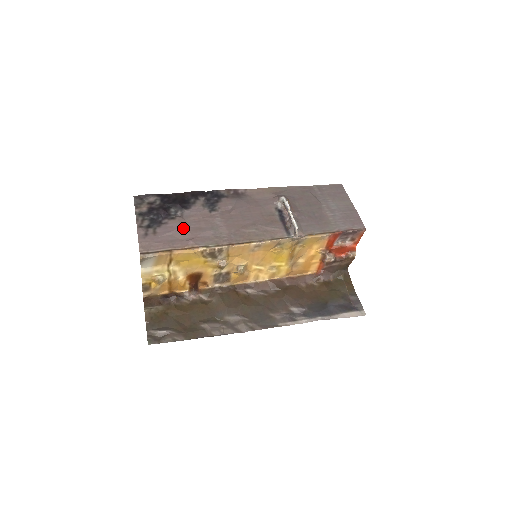
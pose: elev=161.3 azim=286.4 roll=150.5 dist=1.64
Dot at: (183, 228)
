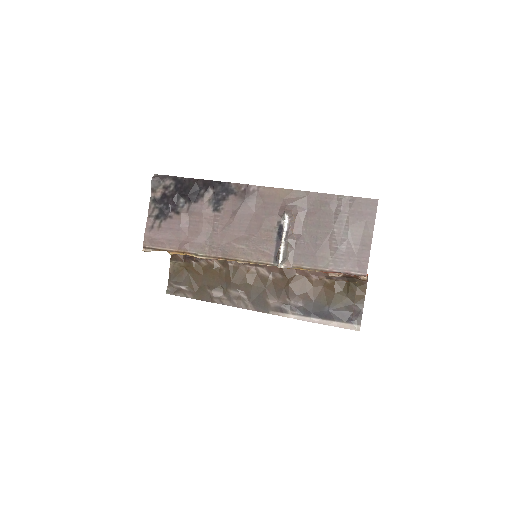
Dot at: (183, 228)
